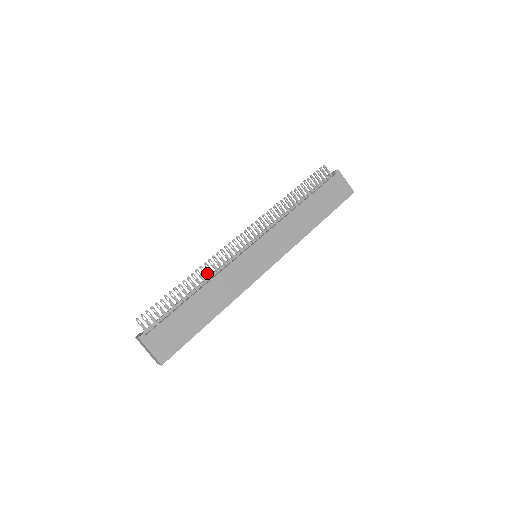
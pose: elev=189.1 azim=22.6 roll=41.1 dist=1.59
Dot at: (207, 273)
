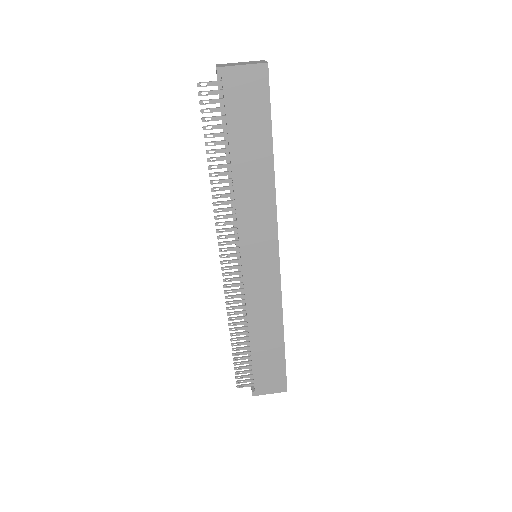
Dot at: (238, 318)
